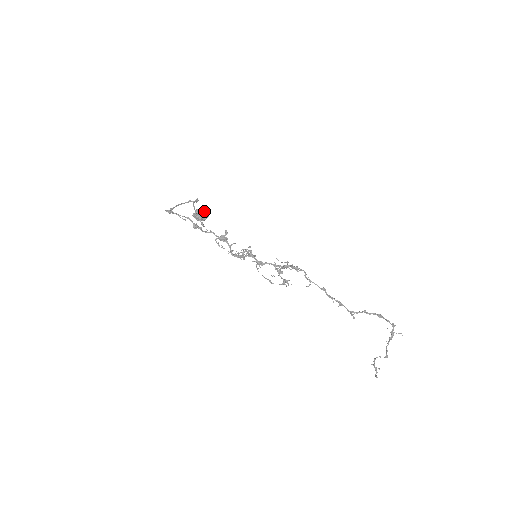
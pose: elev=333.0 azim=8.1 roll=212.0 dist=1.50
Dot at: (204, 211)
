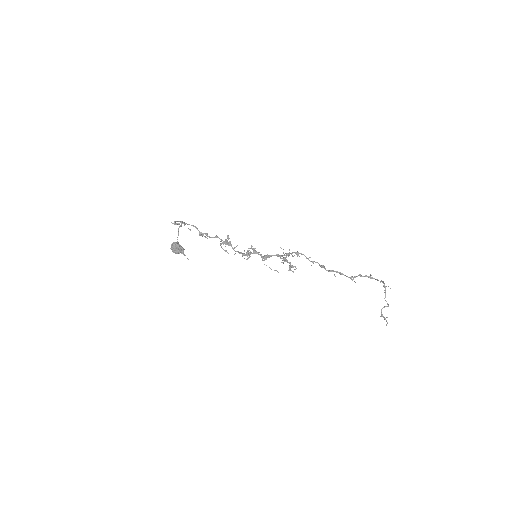
Dot at: occluded
